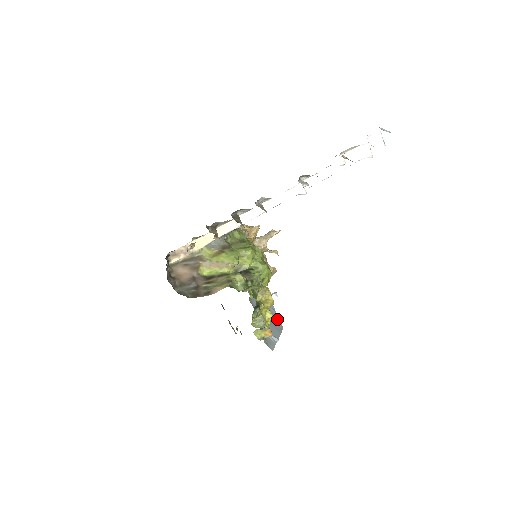
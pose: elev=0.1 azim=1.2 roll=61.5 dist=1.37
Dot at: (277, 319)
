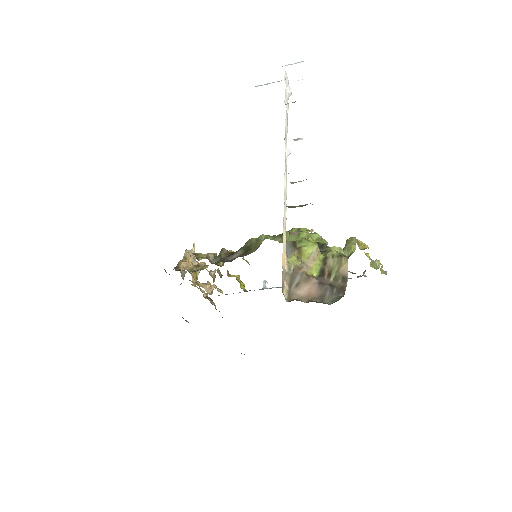
Dot at: occluded
